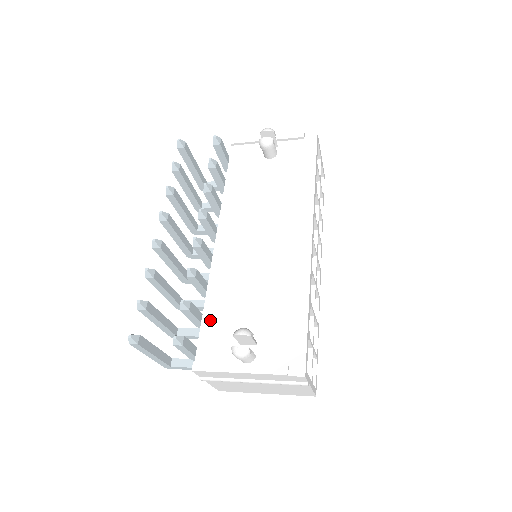
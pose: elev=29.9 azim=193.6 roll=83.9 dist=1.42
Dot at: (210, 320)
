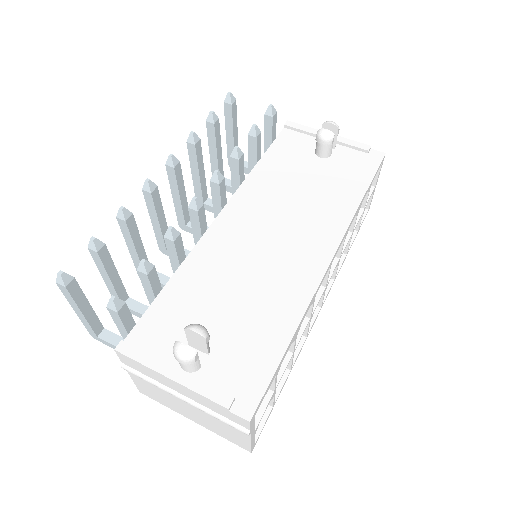
Dot at: (167, 300)
